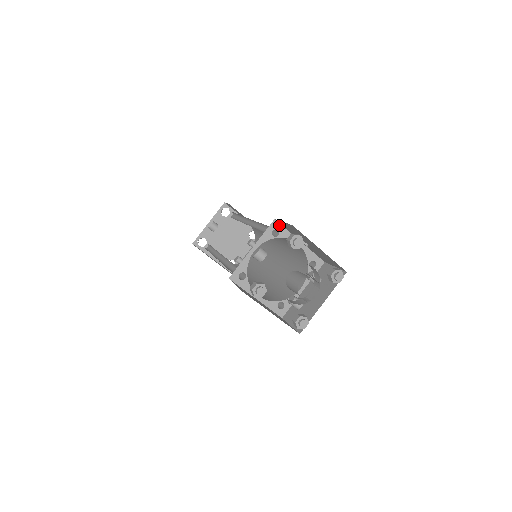
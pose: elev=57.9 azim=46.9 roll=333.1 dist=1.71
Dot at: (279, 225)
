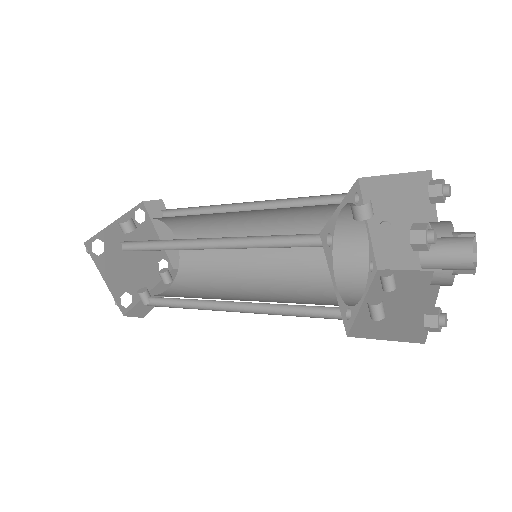
Dot at: (359, 190)
